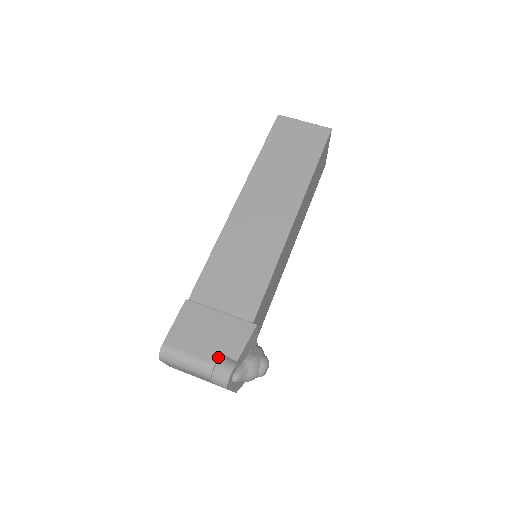
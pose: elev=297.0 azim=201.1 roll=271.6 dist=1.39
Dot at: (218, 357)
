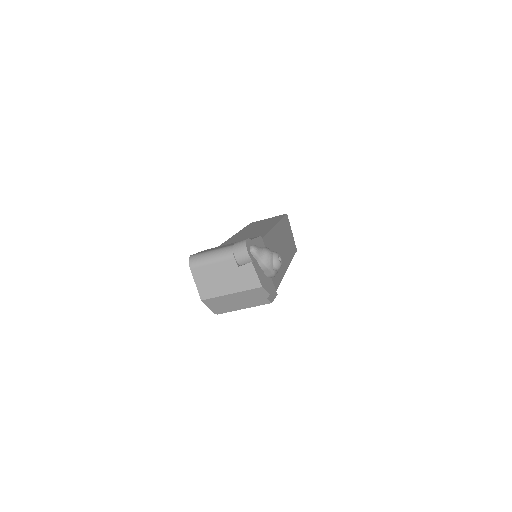
Dot at: occluded
